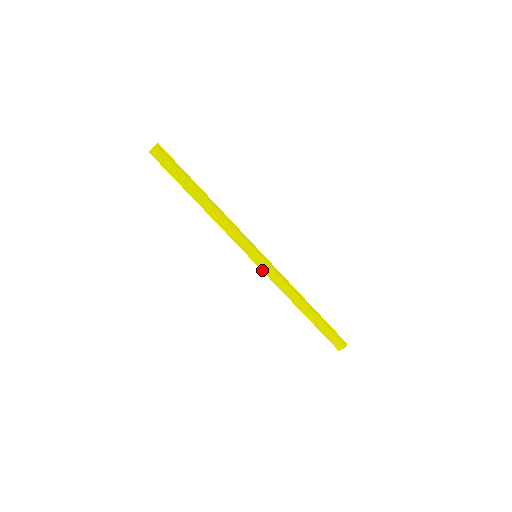
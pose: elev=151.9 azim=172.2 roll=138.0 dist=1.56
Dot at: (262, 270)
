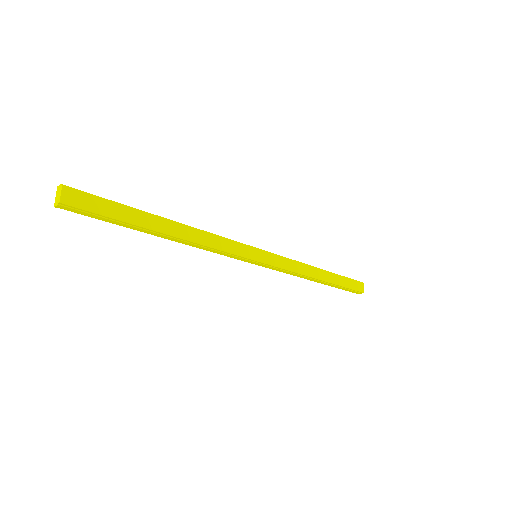
Dot at: (273, 266)
